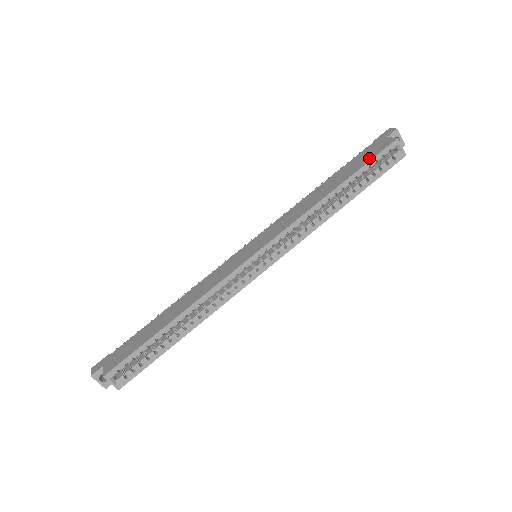
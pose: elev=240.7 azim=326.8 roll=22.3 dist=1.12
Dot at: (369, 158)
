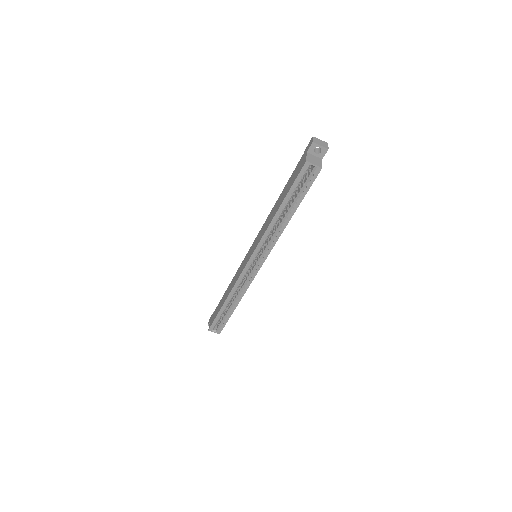
Dot at: (293, 181)
